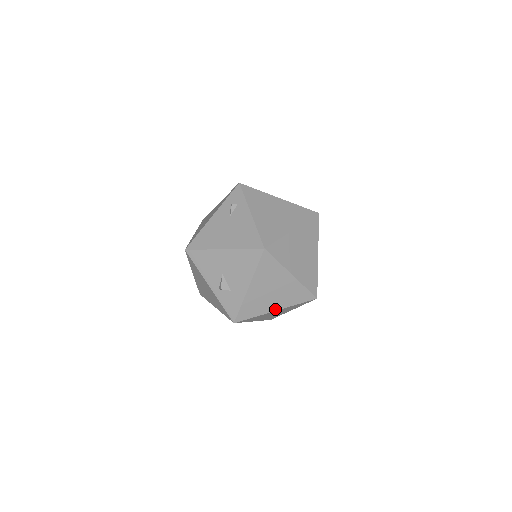
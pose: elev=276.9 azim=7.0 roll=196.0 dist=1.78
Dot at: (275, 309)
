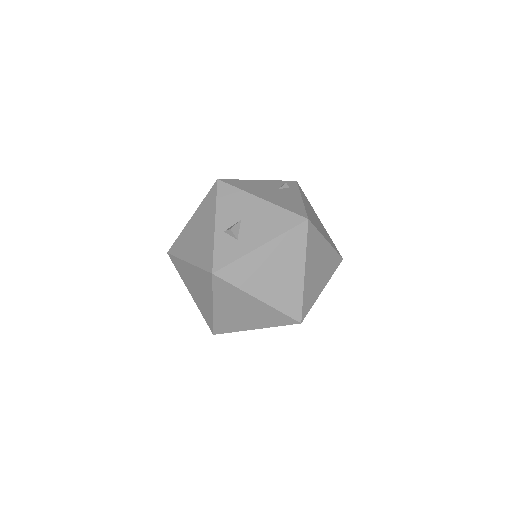
Dot at: (259, 297)
